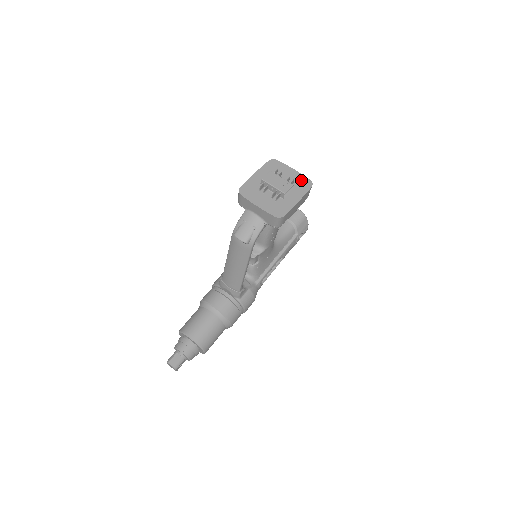
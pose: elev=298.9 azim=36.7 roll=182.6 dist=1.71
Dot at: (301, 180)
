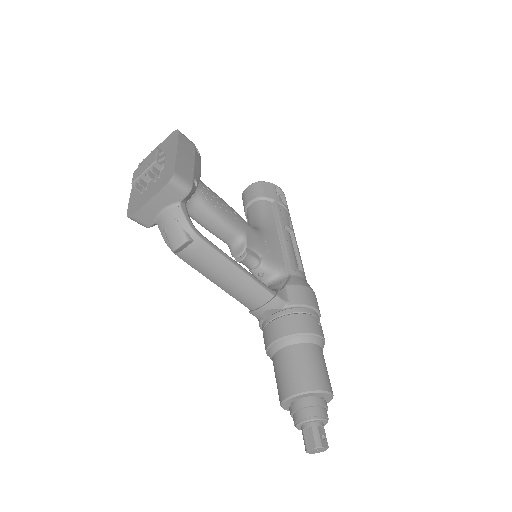
Dot at: (167, 142)
